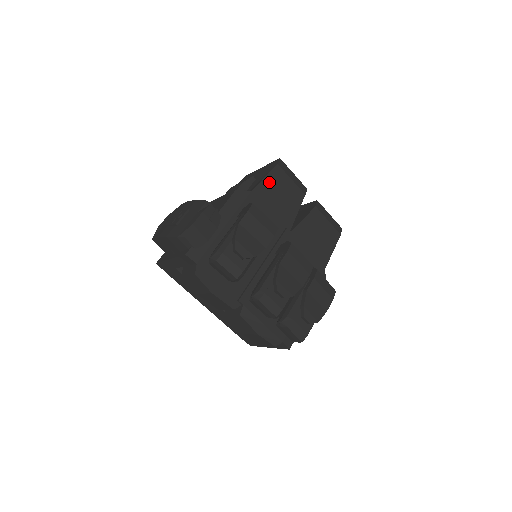
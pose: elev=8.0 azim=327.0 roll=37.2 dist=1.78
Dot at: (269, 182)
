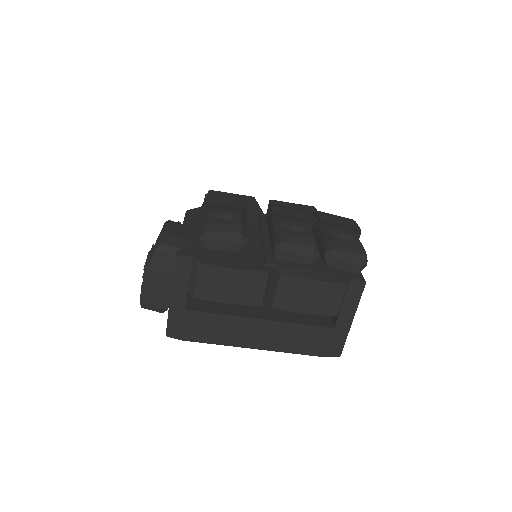
Dot at: occluded
